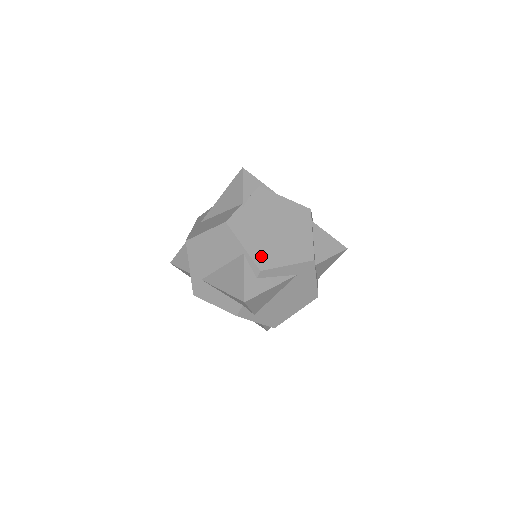
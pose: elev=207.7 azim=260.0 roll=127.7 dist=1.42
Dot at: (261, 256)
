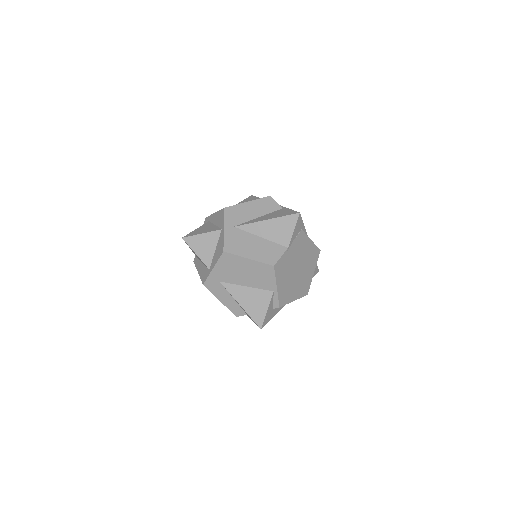
Dot at: (284, 295)
